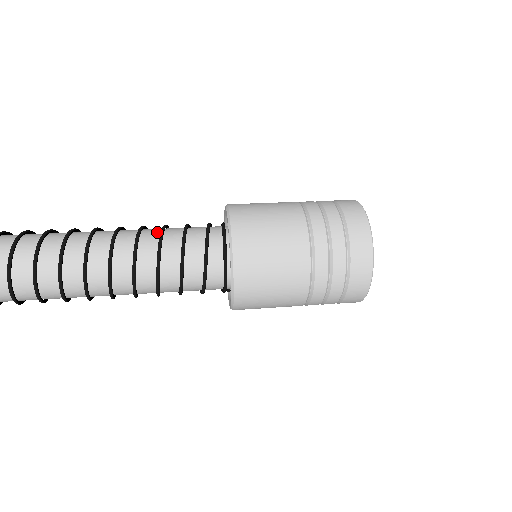
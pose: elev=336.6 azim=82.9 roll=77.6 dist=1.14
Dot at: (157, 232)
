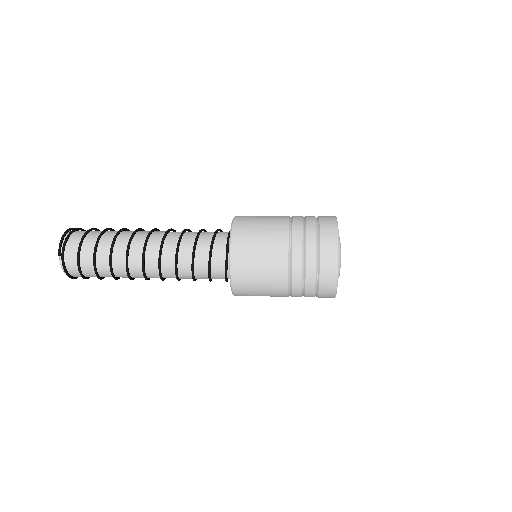
Dot at: occluded
